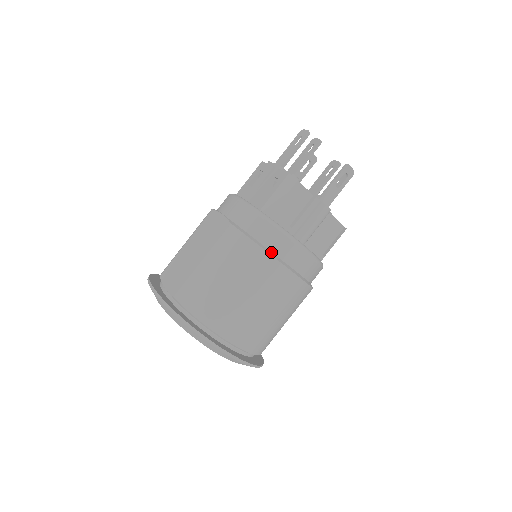
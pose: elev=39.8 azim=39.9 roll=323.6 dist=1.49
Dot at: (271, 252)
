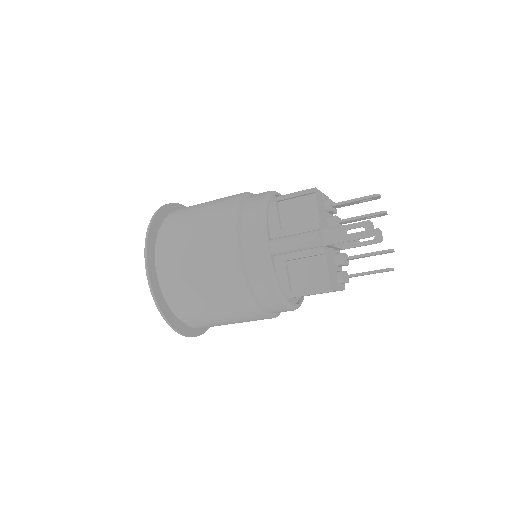
Dot at: (241, 219)
